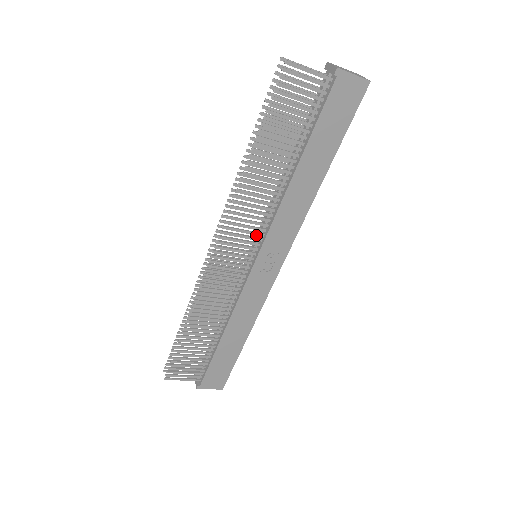
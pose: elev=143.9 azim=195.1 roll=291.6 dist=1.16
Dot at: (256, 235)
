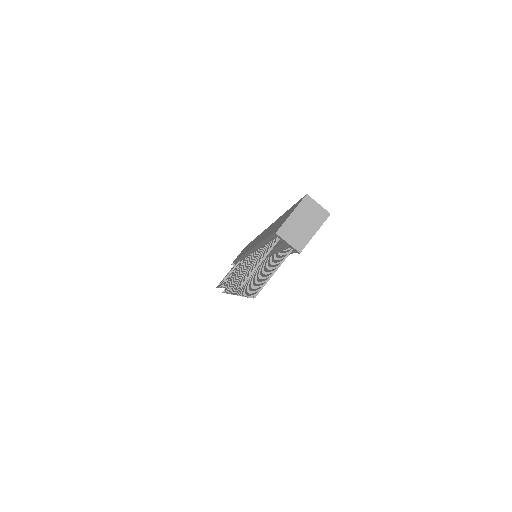
Dot at: (248, 252)
